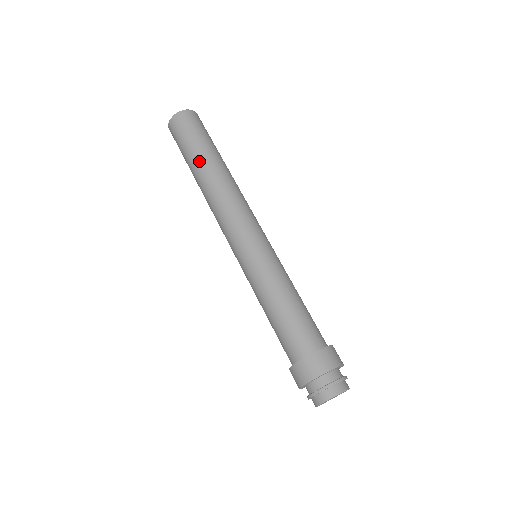
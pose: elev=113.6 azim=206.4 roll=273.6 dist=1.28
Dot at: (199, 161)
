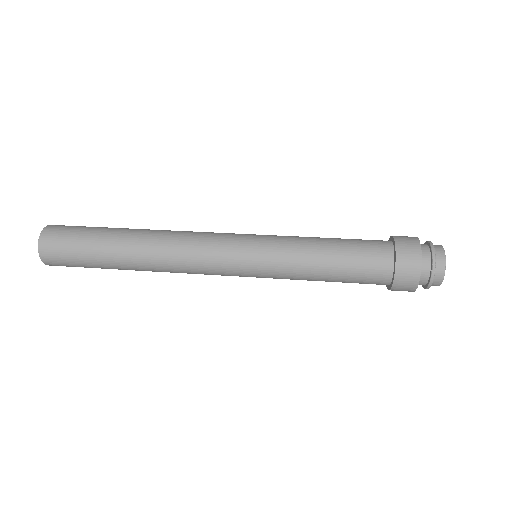
Dot at: (115, 248)
